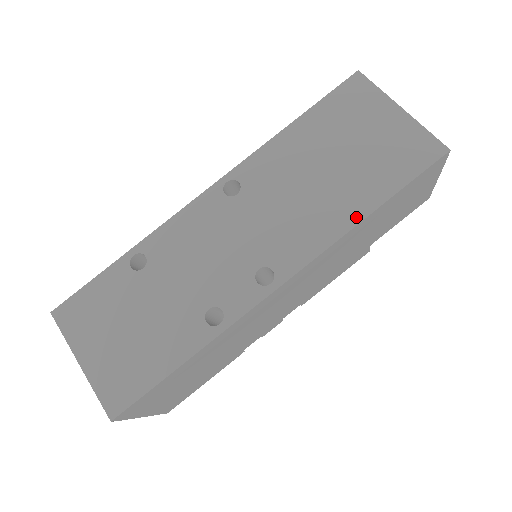
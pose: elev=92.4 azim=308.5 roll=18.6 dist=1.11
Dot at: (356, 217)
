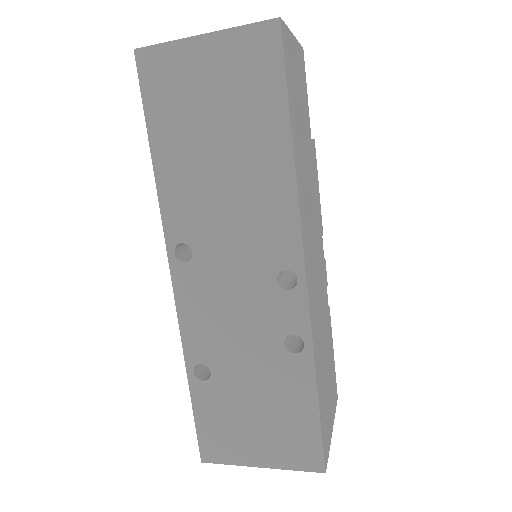
Dot at: (287, 161)
